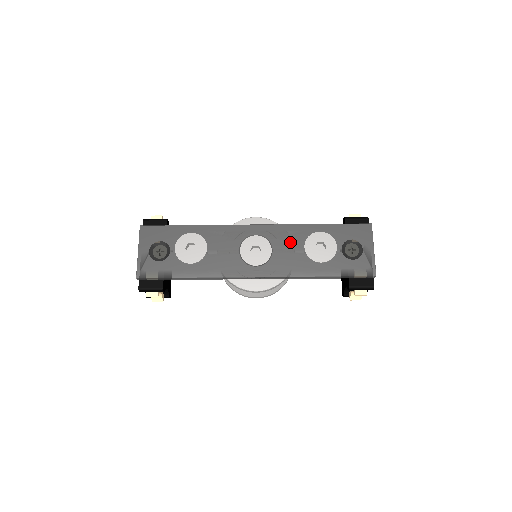
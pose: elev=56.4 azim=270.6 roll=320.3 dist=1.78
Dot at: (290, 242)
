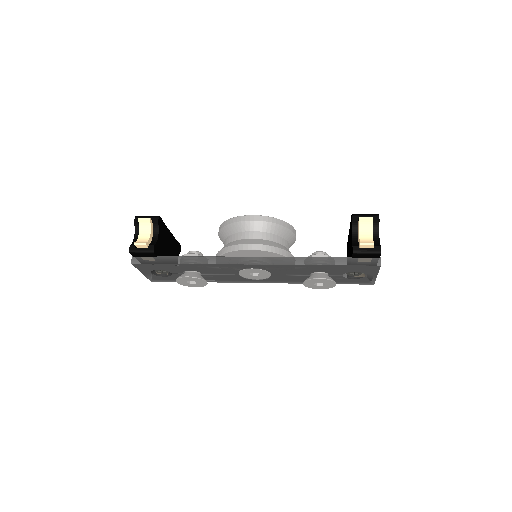
Dot at: (289, 272)
